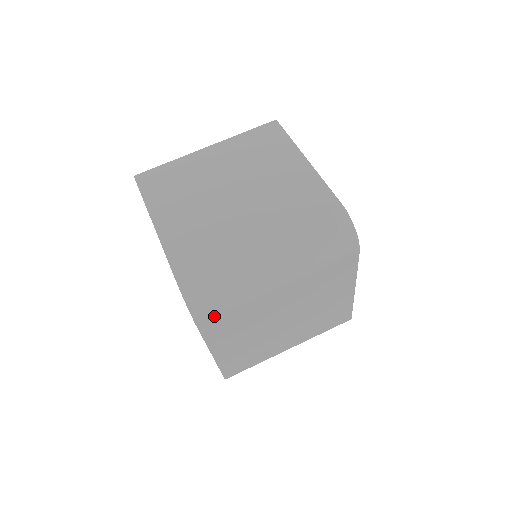
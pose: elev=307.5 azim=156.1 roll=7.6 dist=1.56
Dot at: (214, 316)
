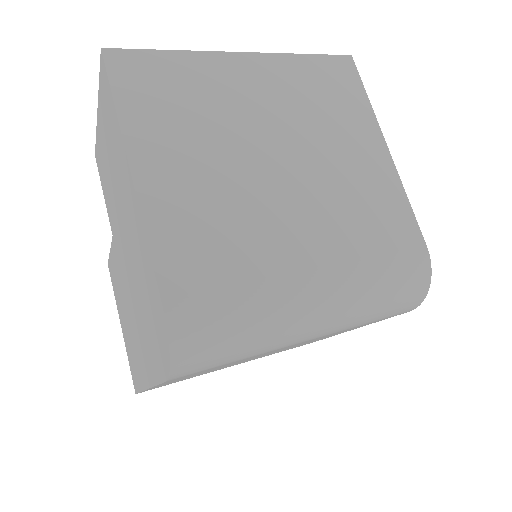
Dot at: (200, 370)
